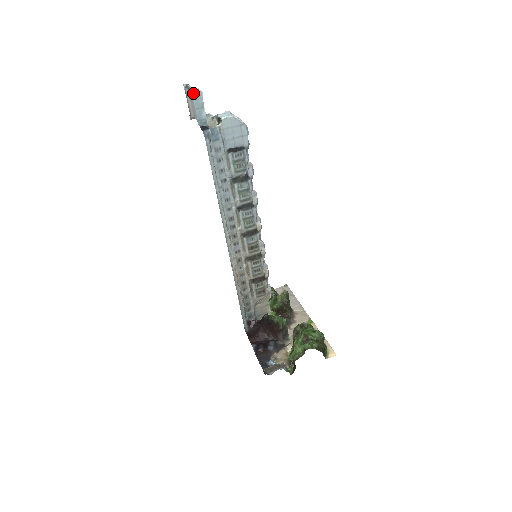
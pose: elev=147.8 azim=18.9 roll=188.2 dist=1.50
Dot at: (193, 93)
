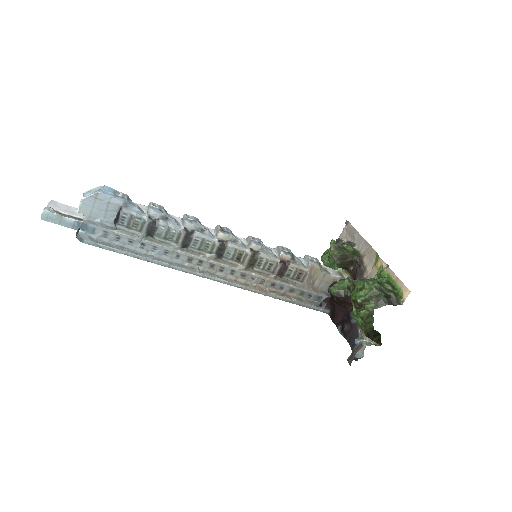
Dot at: (42, 218)
